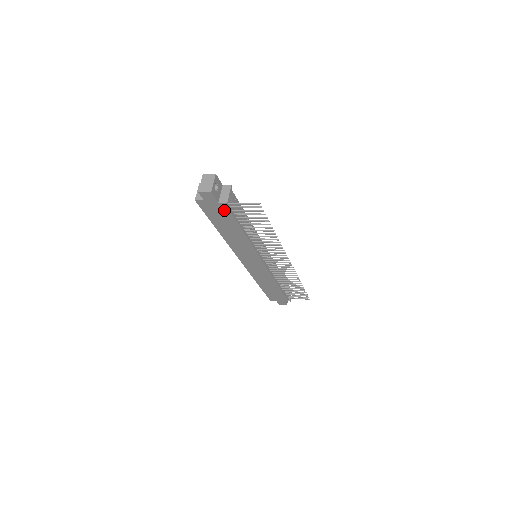
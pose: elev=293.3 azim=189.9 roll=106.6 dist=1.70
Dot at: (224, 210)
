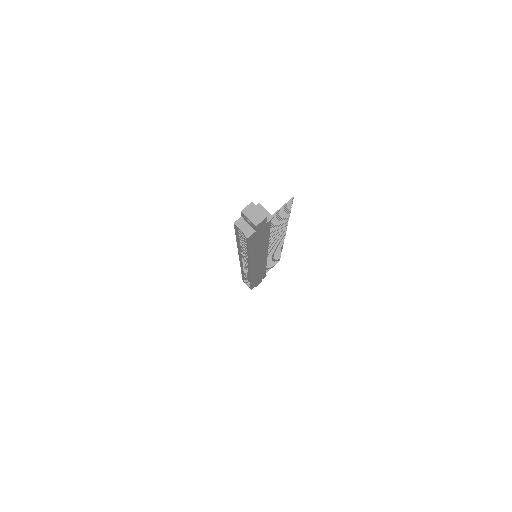
Dot at: (266, 228)
